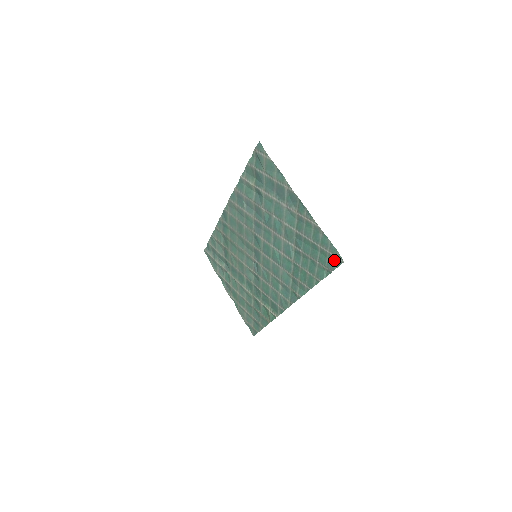
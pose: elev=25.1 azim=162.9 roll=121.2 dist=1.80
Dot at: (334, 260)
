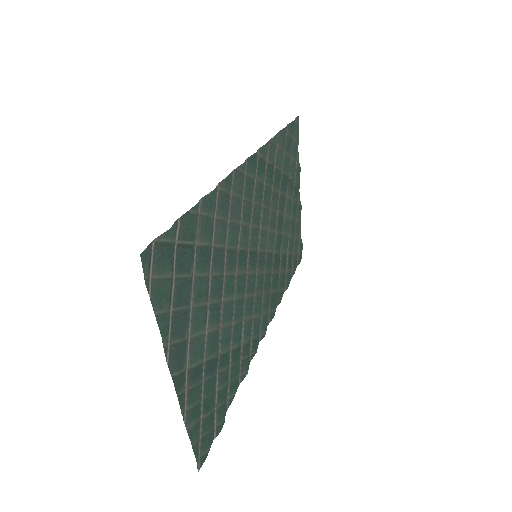
Dot at: (204, 448)
